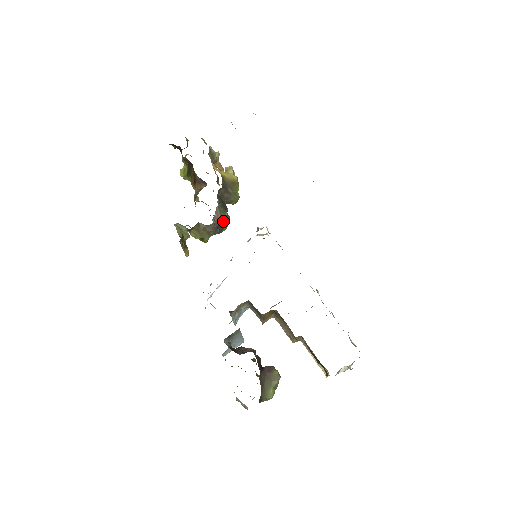
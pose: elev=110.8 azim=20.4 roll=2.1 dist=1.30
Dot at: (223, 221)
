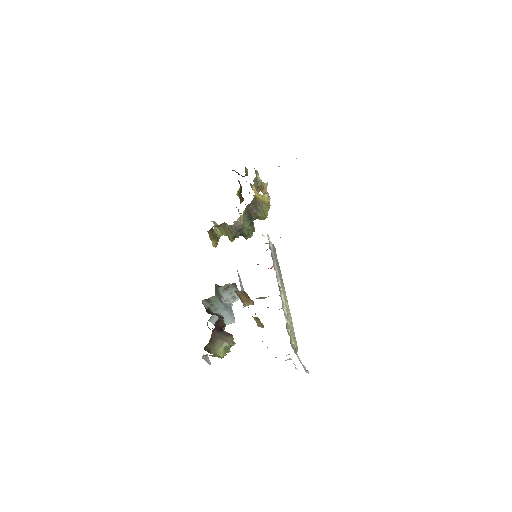
Dot at: (245, 227)
